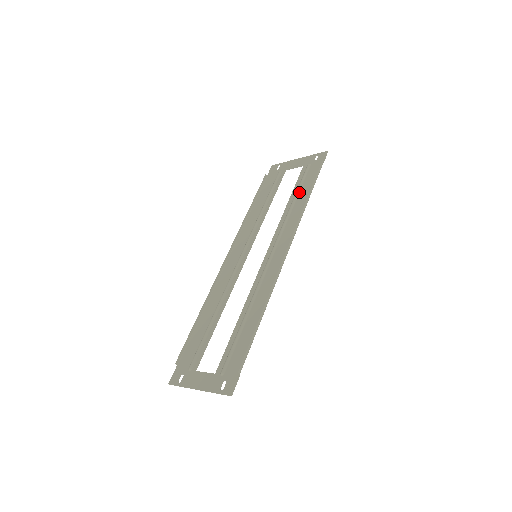
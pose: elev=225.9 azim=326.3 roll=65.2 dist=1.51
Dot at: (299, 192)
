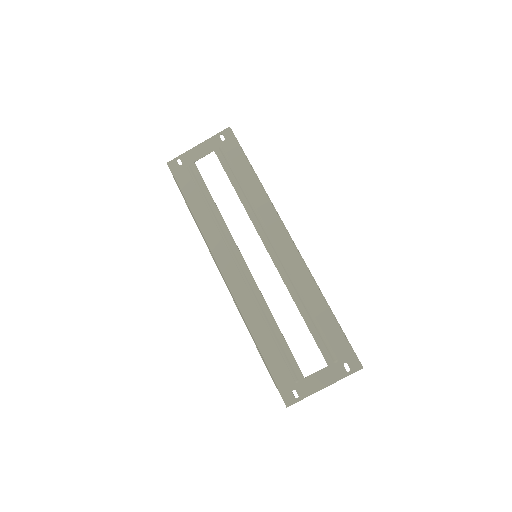
Dot at: (240, 178)
